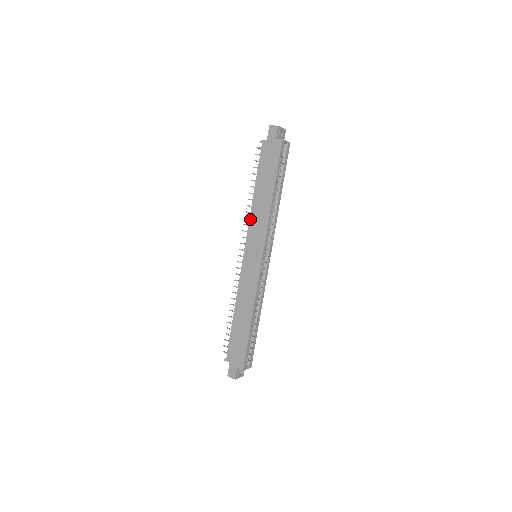
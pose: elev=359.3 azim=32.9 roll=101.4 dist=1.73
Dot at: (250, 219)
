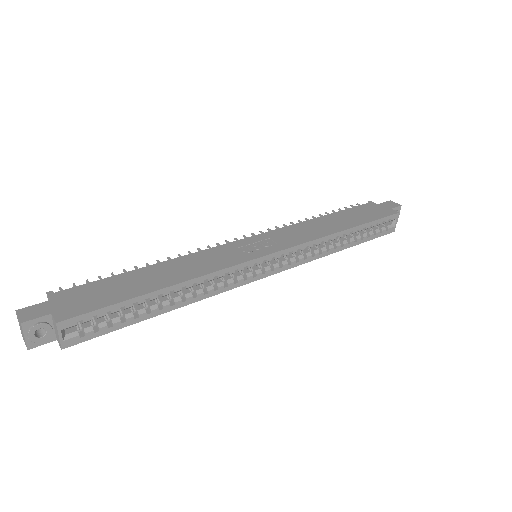
Dot at: (293, 225)
